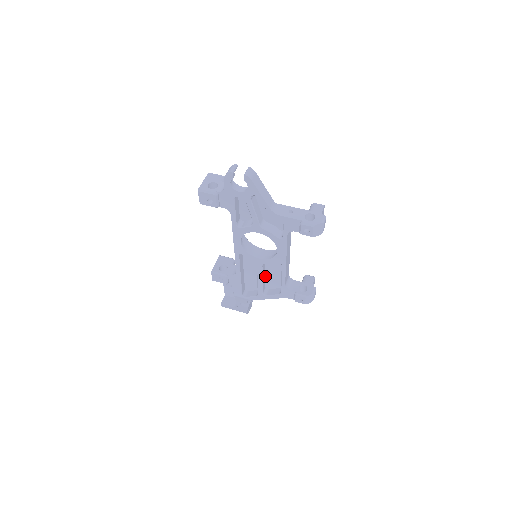
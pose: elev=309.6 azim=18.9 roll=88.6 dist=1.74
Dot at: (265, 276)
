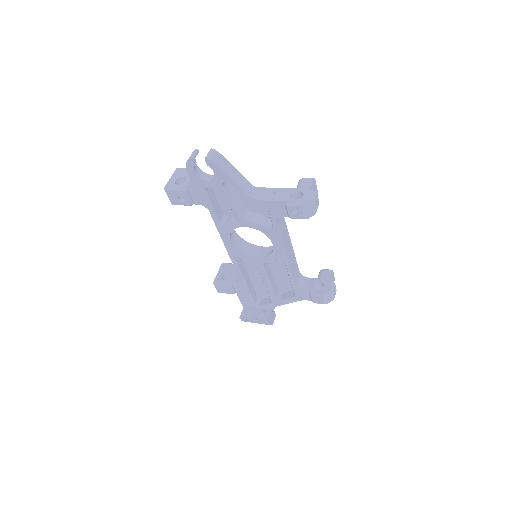
Dot at: (274, 278)
